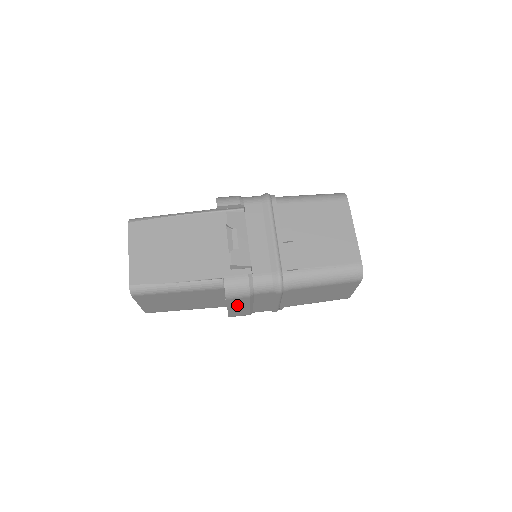
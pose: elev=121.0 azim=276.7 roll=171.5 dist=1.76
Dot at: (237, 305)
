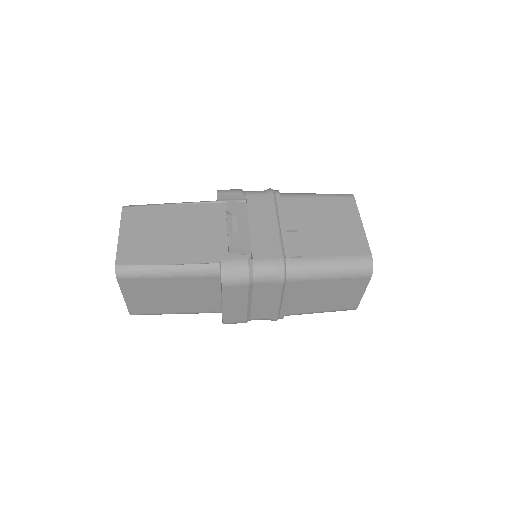
Dot at: (233, 300)
